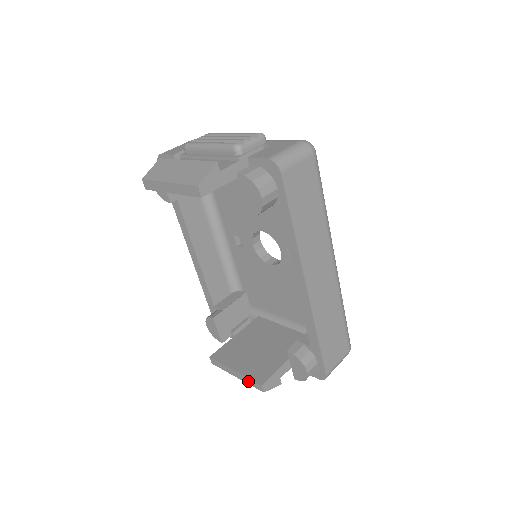
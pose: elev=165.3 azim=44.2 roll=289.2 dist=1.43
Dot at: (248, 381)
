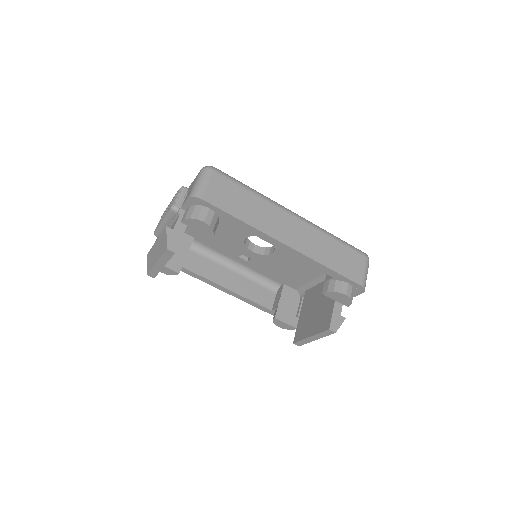
Dot at: (322, 335)
